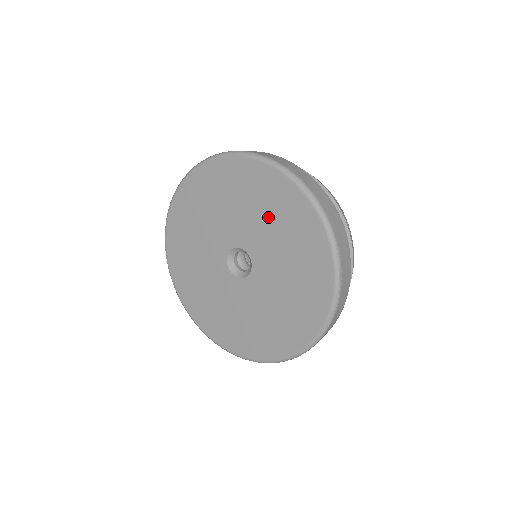
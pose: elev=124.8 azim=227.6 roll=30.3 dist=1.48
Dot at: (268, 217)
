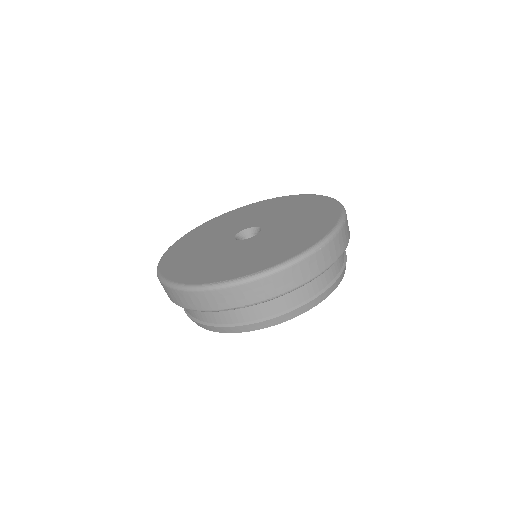
Dot at: (298, 212)
